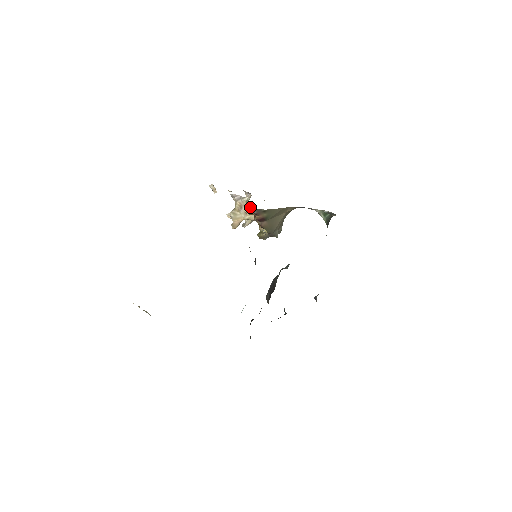
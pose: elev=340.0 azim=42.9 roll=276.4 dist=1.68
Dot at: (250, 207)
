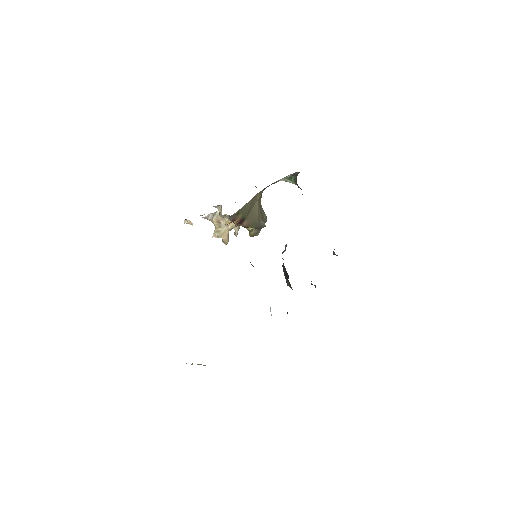
Dot at: (225, 218)
